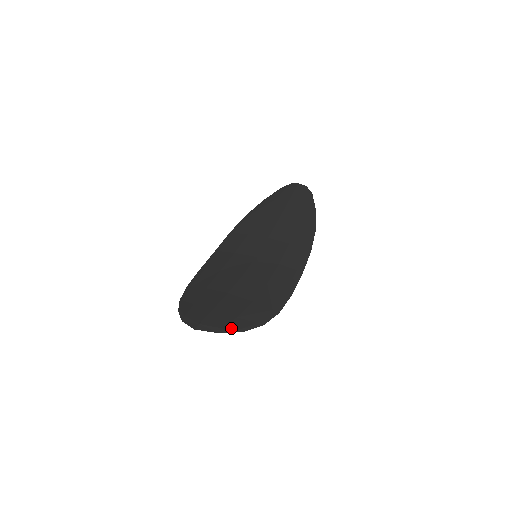
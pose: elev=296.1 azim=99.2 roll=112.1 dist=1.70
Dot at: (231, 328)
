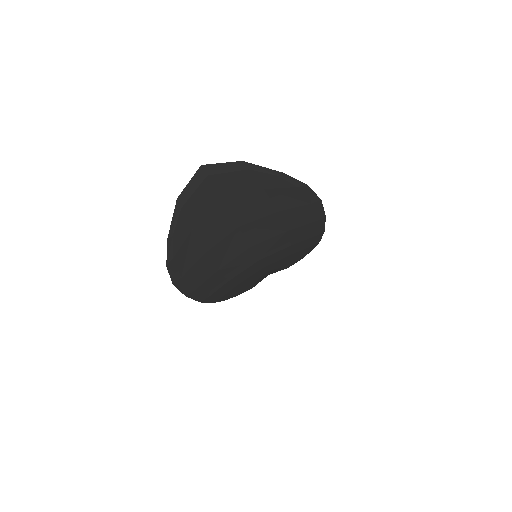
Dot at: (259, 170)
